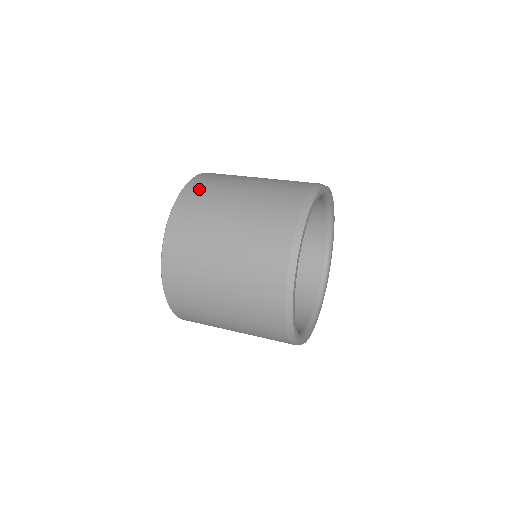
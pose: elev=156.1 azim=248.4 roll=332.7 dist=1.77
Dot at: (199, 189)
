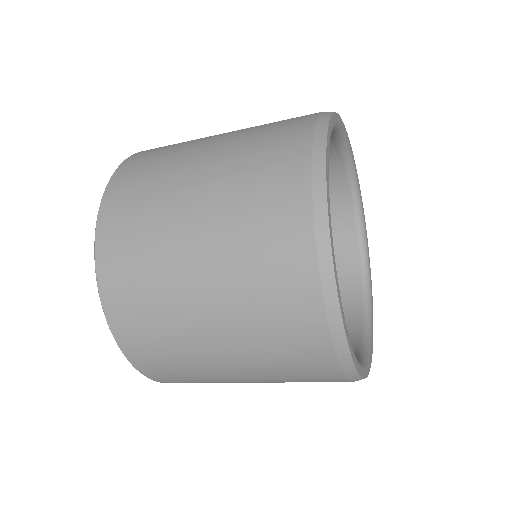
Dot at: occluded
